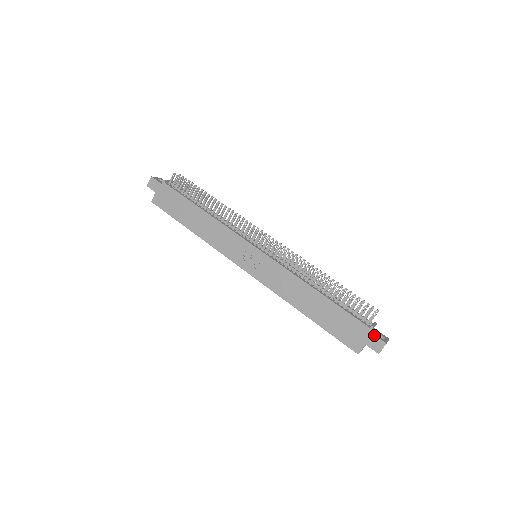
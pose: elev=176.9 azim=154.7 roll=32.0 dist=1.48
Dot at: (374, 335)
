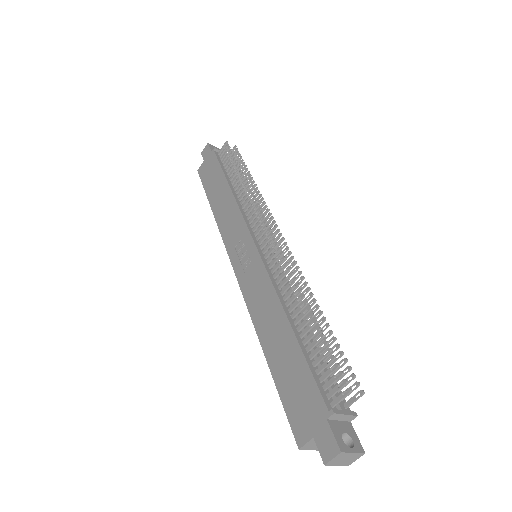
Dot at: (330, 427)
